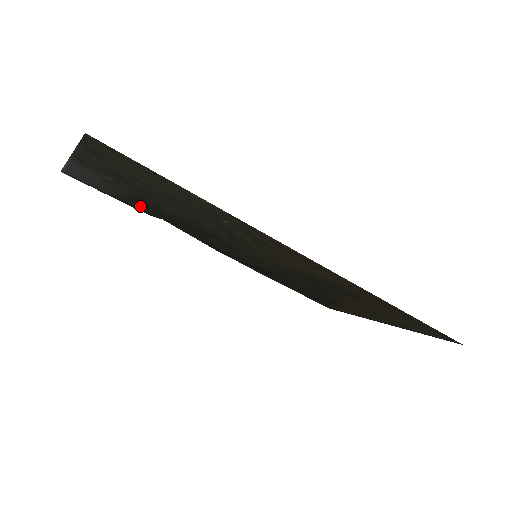
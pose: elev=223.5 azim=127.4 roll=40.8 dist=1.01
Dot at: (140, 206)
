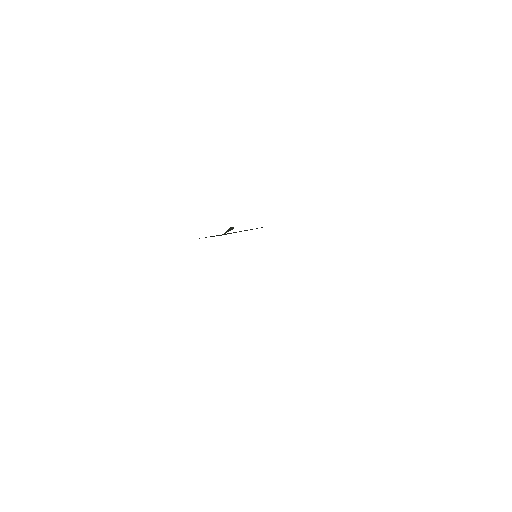
Dot at: occluded
